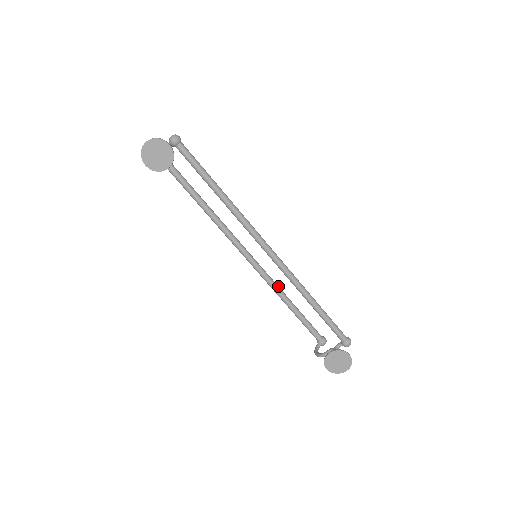
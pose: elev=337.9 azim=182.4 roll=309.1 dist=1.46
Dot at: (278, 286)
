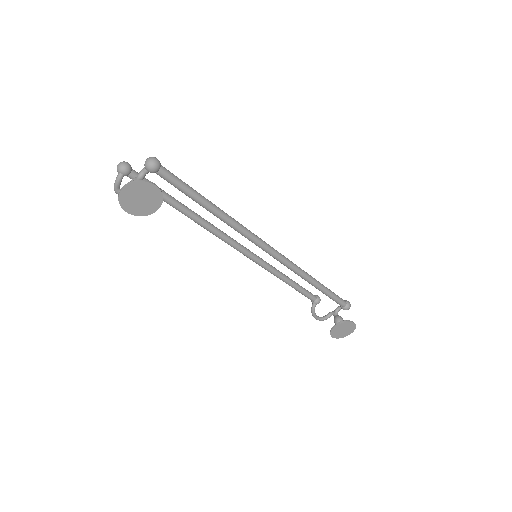
Dot at: (273, 267)
